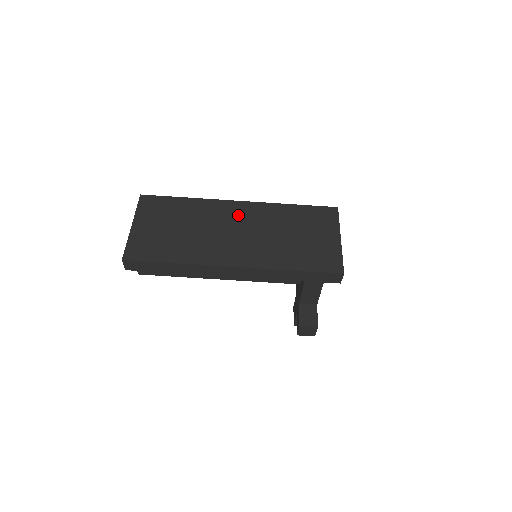
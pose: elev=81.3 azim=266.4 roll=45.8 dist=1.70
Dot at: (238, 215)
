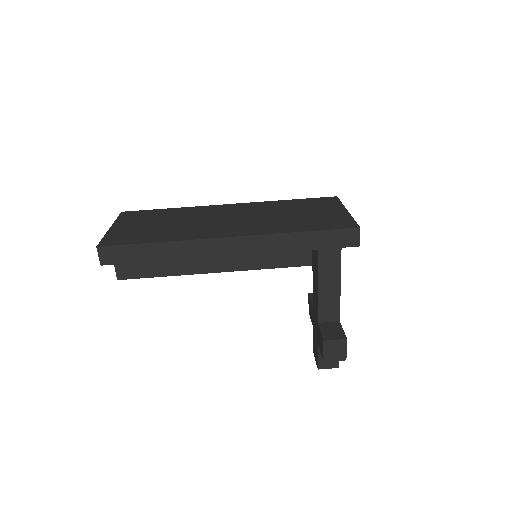
Dot at: (229, 210)
